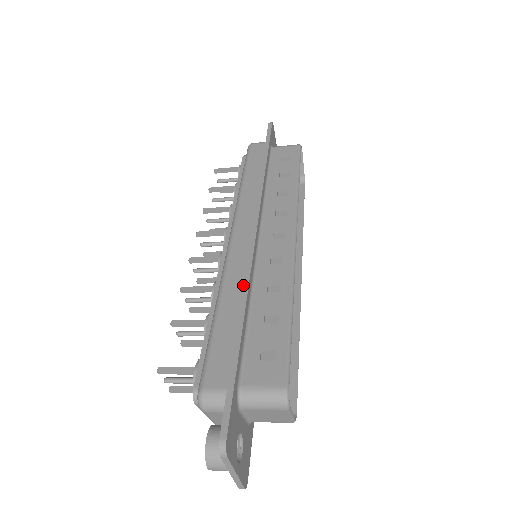
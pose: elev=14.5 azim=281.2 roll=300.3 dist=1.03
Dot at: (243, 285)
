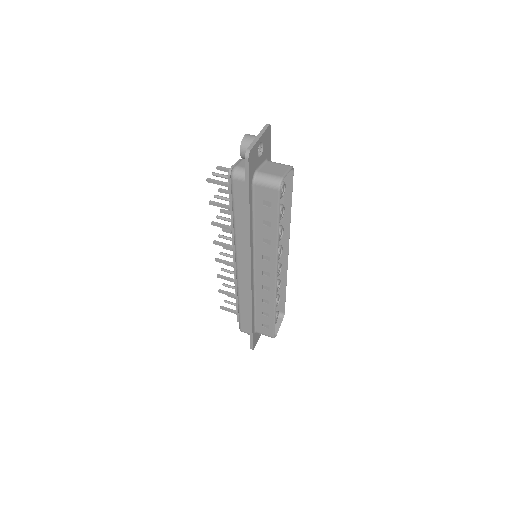
Dot at: (249, 304)
